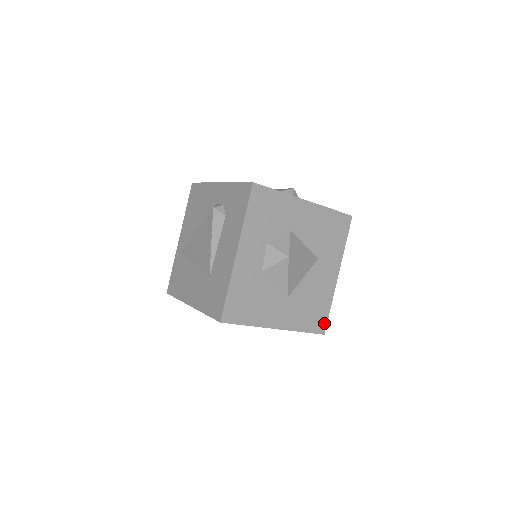
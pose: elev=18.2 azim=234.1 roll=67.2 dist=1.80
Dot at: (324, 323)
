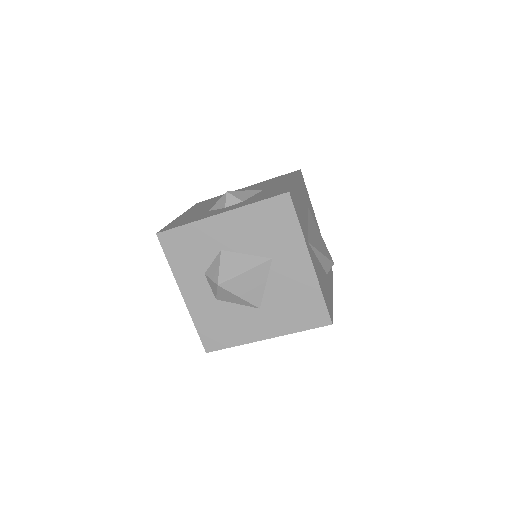
Dot at: (324, 314)
